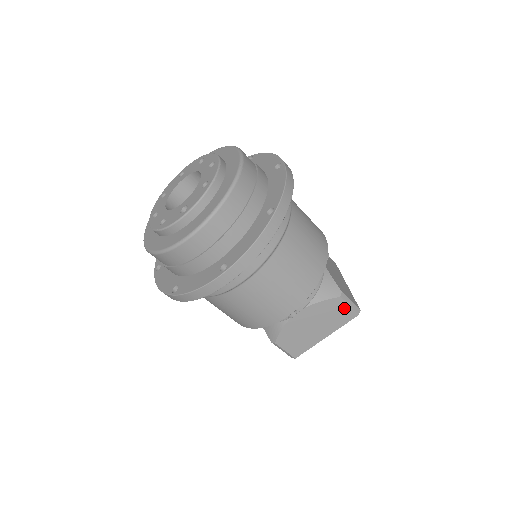
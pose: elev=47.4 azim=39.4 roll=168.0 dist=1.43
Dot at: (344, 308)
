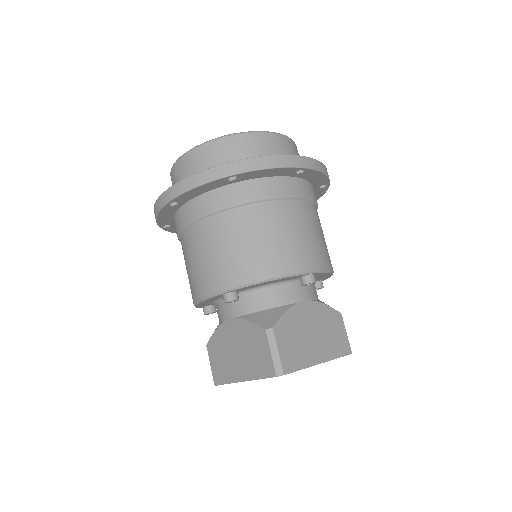
Dot at: (342, 332)
